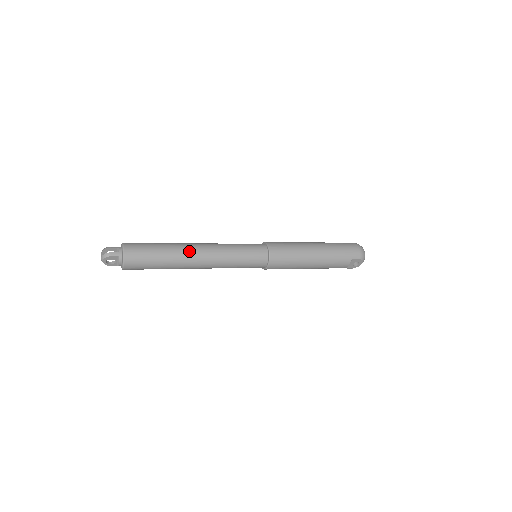
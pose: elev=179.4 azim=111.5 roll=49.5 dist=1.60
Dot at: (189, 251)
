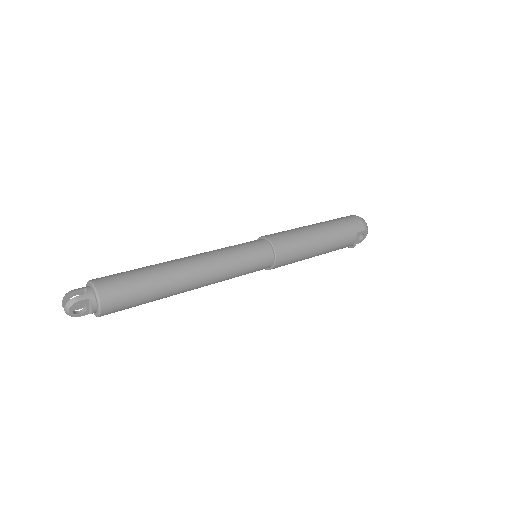
Dot at: (180, 268)
